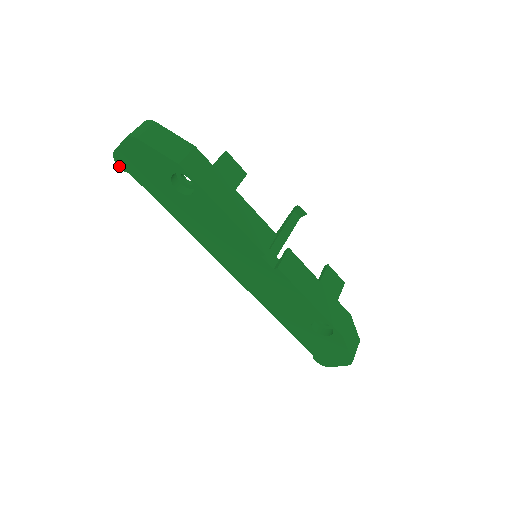
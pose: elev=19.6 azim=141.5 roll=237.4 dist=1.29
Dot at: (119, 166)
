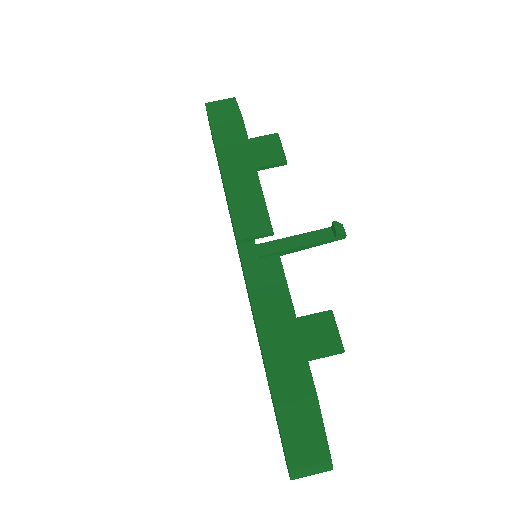
Dot at: occluded
